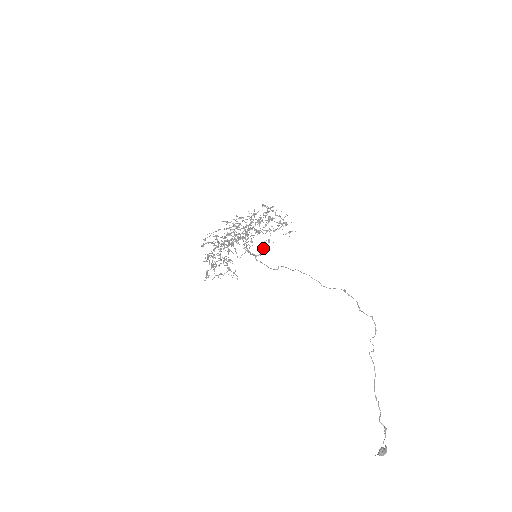
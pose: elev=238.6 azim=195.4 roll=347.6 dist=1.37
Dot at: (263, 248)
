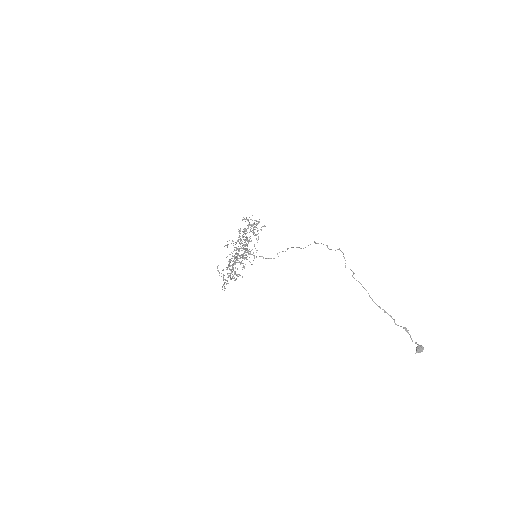
Dot at: occluded
